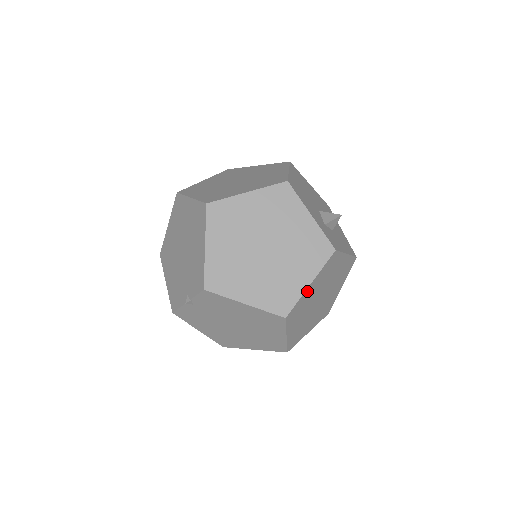
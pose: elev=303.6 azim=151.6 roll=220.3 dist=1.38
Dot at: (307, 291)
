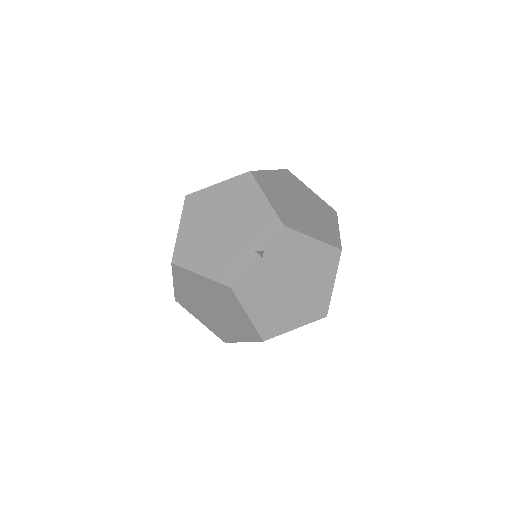
Dot at: occluded
